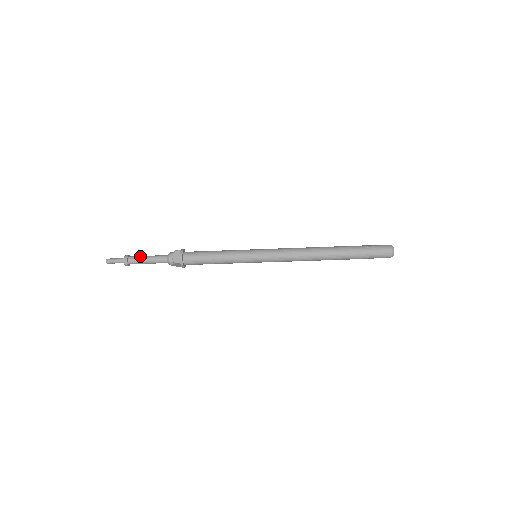
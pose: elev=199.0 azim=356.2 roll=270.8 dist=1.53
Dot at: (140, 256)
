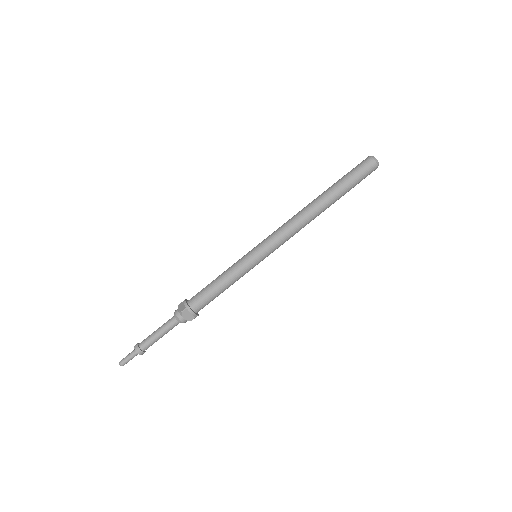
Dot at: (150, 339)
